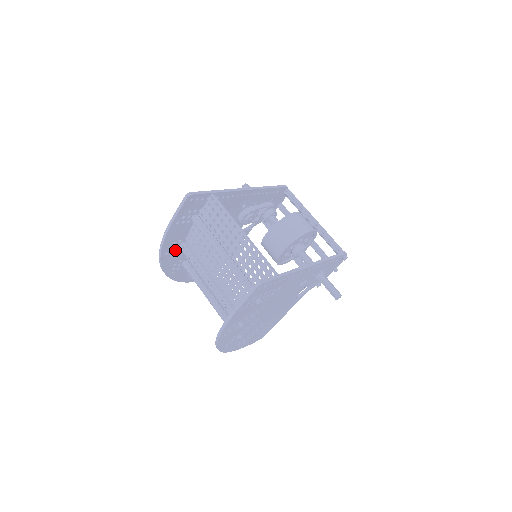
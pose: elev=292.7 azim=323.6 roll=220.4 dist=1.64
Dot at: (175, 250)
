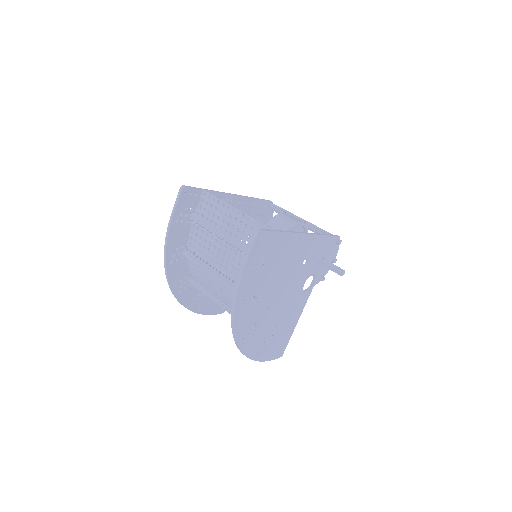
Dot at: (179, 260)
